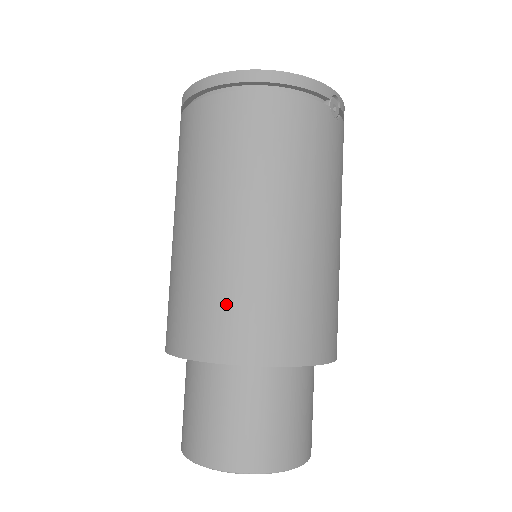
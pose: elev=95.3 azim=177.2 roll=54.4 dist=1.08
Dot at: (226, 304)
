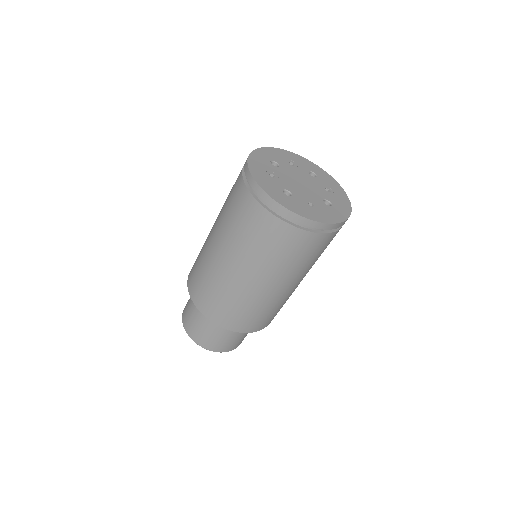
Dot at: (253, 315)
